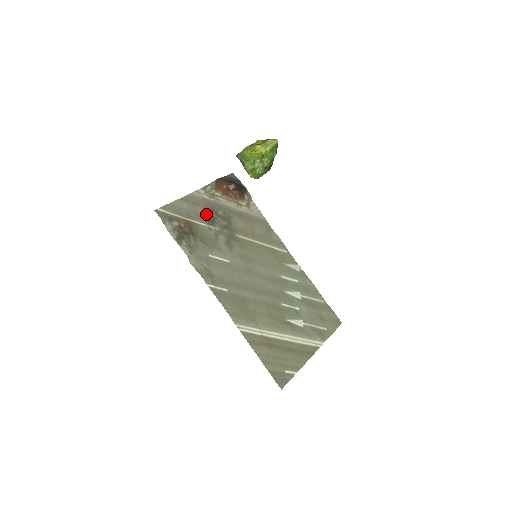
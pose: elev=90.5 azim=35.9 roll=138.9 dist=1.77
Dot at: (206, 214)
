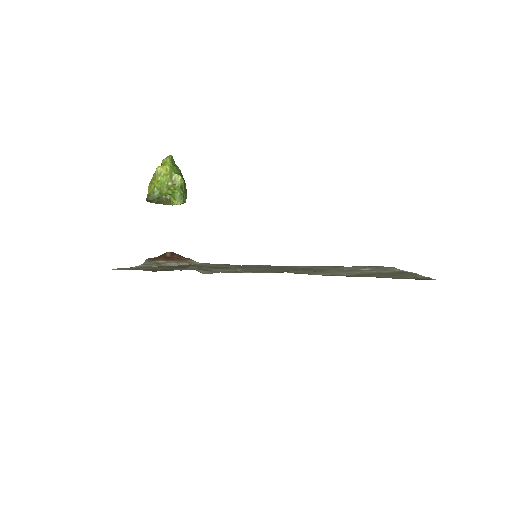
Dot at: occluded
